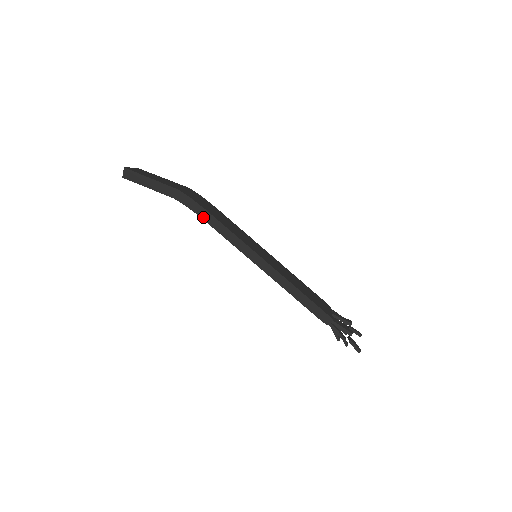
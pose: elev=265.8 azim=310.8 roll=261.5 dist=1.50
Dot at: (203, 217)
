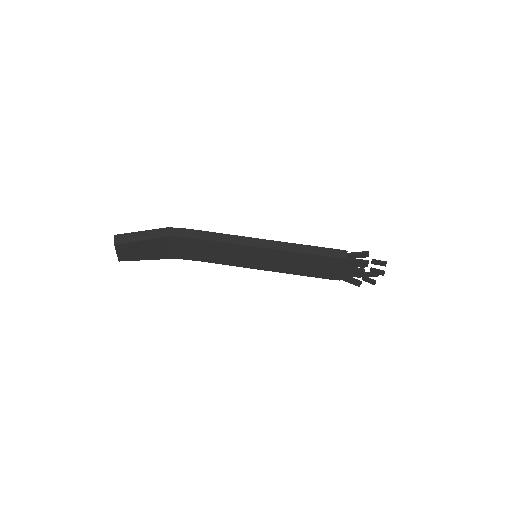
Dot at: (198, 237)
